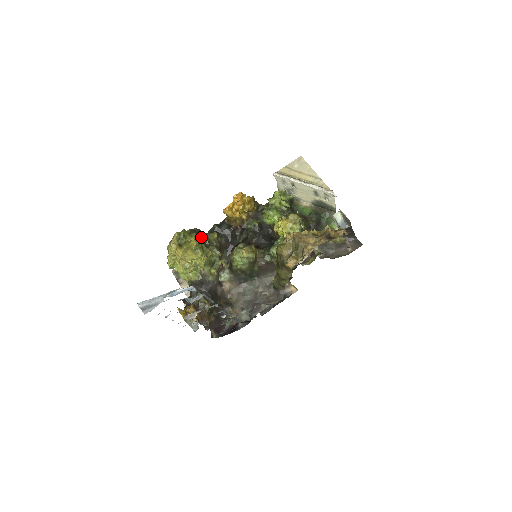
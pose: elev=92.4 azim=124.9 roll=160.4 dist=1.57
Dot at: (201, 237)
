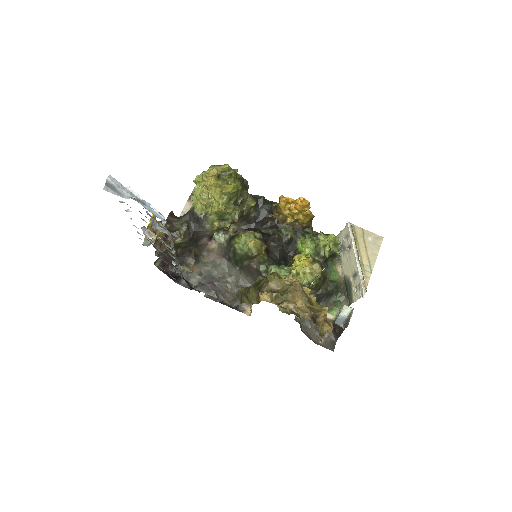
Dot at: (241, 191)
